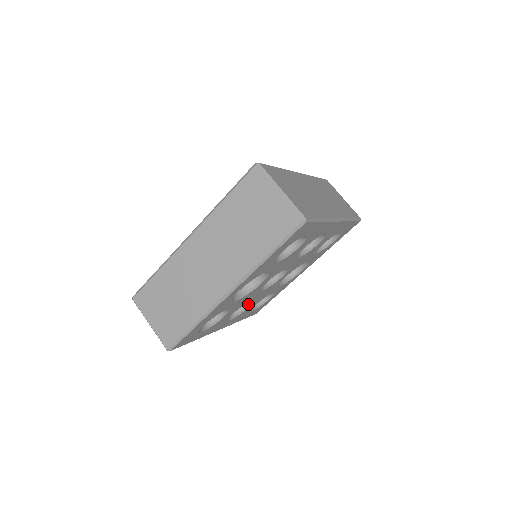
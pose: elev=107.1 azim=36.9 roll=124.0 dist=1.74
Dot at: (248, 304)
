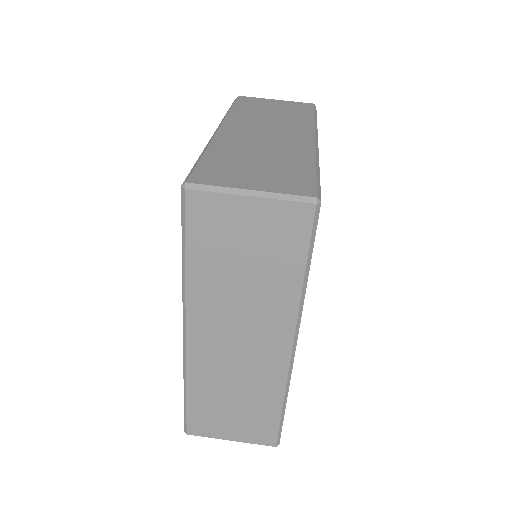
Dot at: occluded
